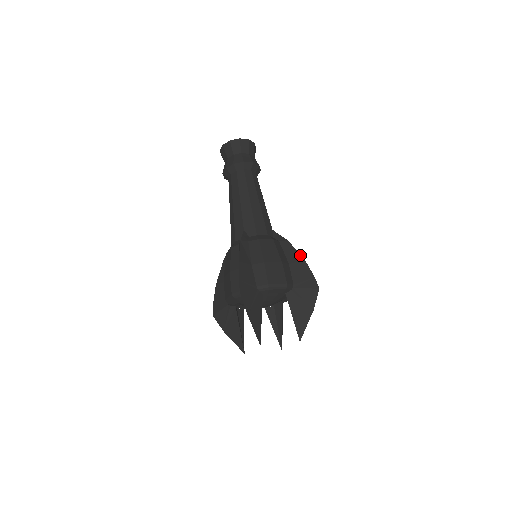
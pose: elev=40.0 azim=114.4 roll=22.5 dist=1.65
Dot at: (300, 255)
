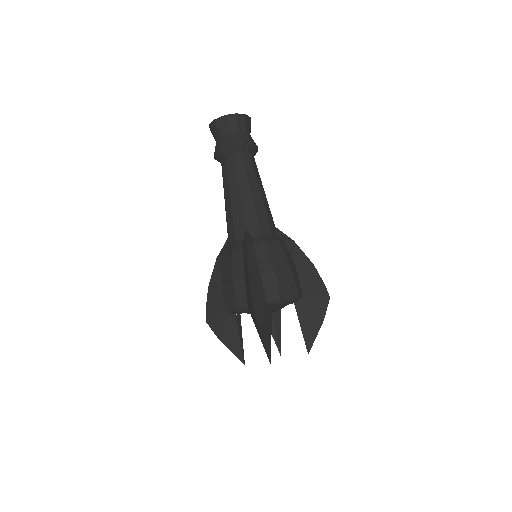
Dot at: (308, 258)
